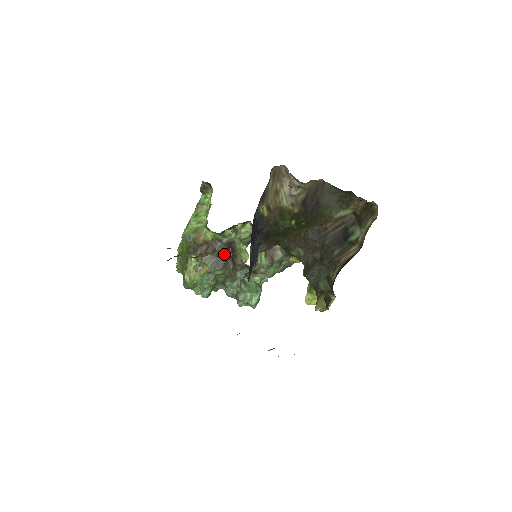
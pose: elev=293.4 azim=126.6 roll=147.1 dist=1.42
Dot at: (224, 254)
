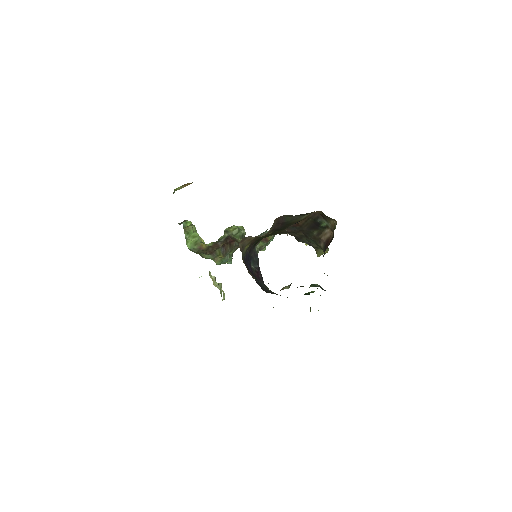
Dot at: (227, 243)
